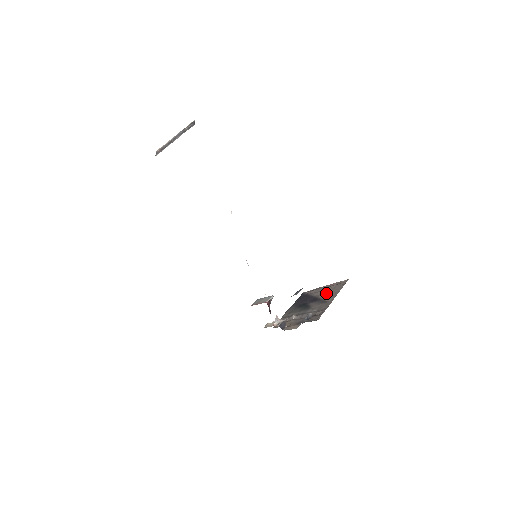
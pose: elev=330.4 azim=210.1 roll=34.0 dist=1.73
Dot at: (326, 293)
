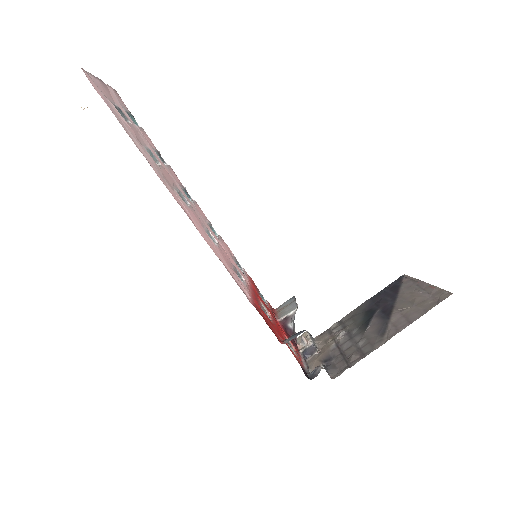
Dot at: (405, 308)
